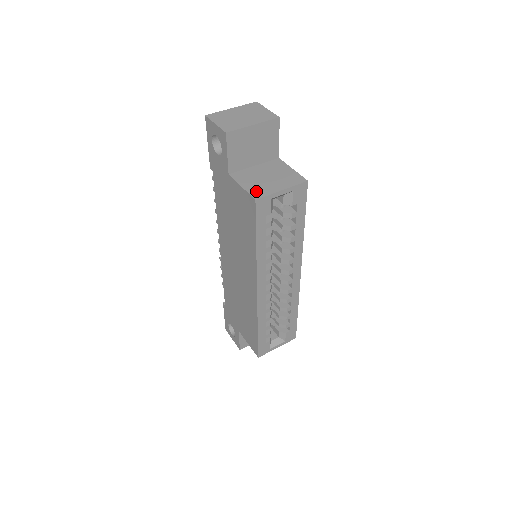
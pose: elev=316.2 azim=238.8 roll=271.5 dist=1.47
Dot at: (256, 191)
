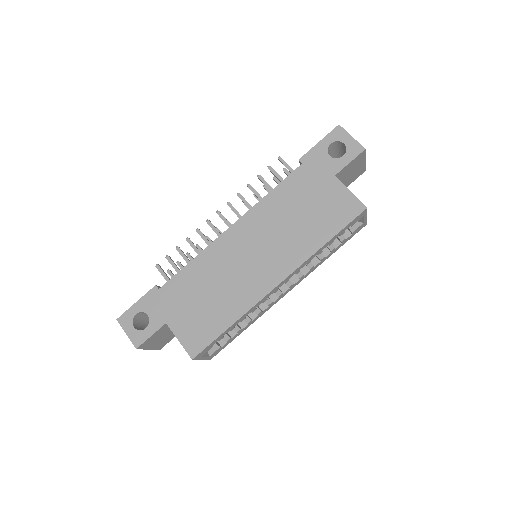
Dot at: occluded
